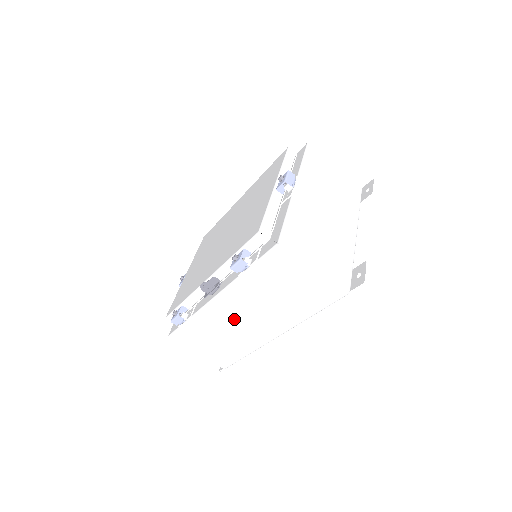
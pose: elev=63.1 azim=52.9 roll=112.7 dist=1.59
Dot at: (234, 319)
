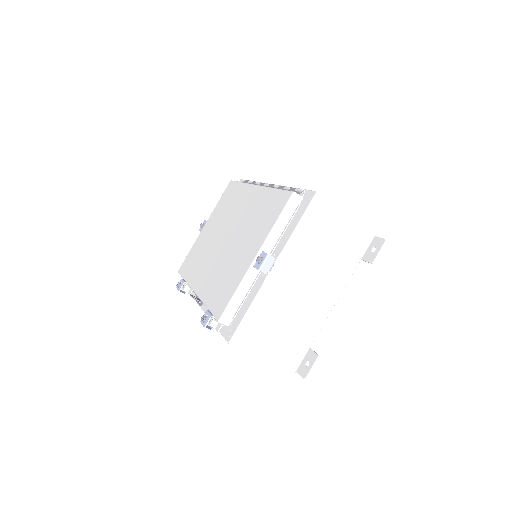
Dot at: occluded
